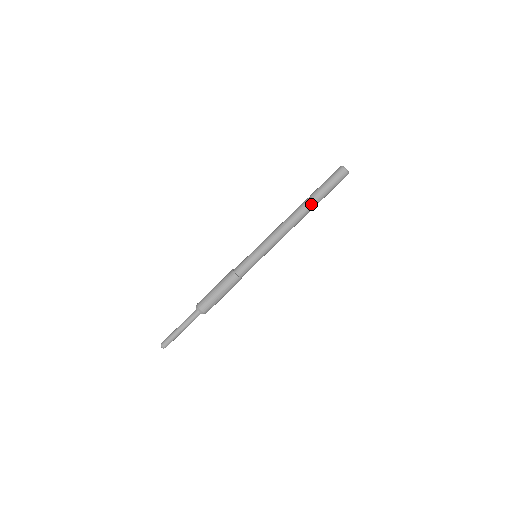
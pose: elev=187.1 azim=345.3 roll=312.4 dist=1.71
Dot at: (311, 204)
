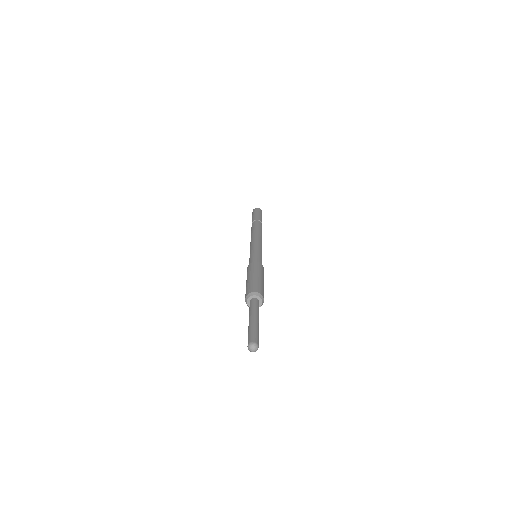
Dot at: (256, 222)
